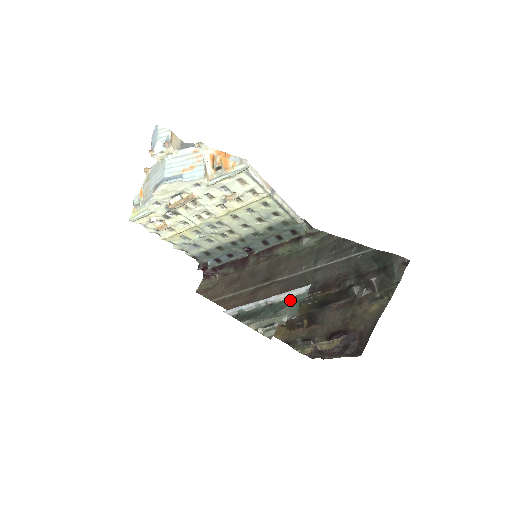
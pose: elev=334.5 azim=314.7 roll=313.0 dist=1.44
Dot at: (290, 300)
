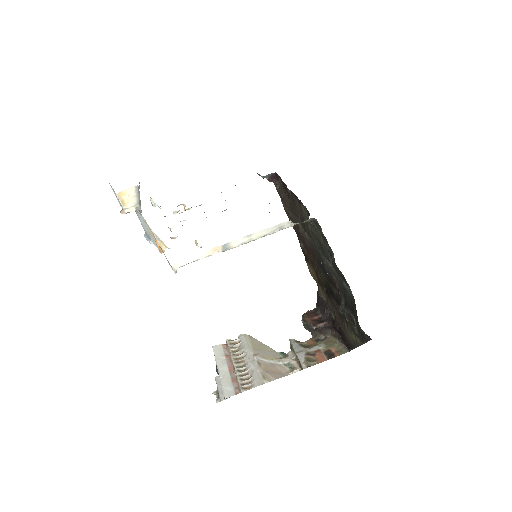
Dot at: occluded
